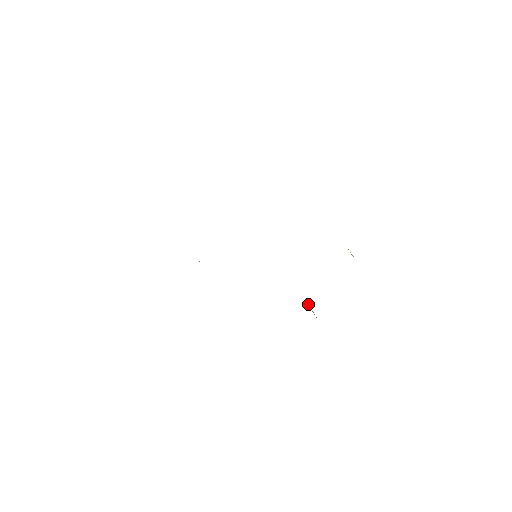
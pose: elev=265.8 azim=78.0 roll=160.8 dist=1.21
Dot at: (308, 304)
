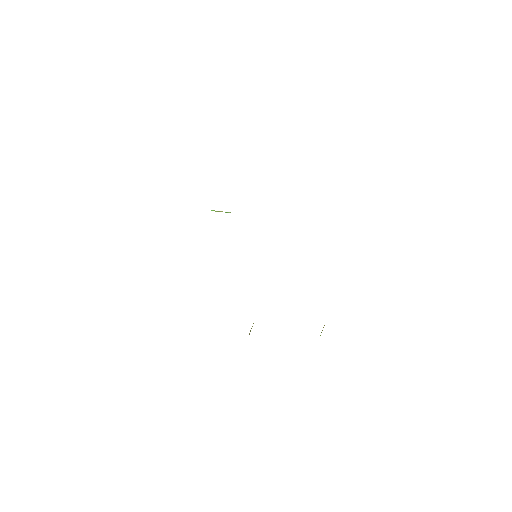
Dot at: occluded
